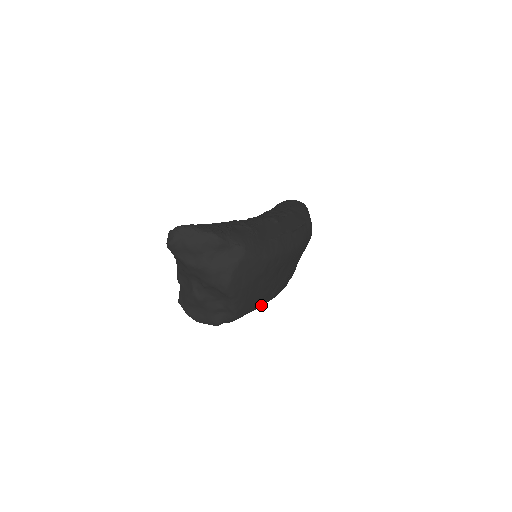
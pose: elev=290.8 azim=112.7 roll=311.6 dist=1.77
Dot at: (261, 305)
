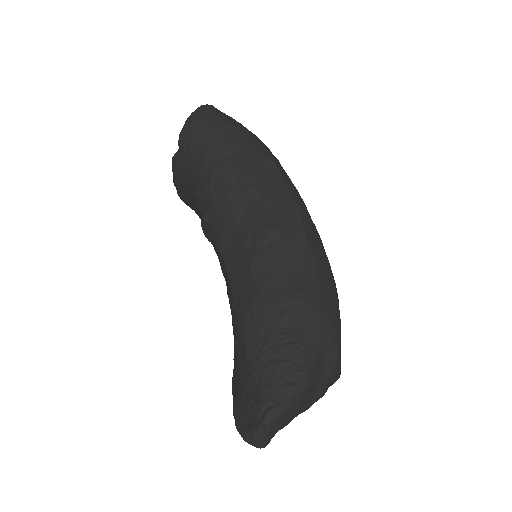
Dot at: occluded
